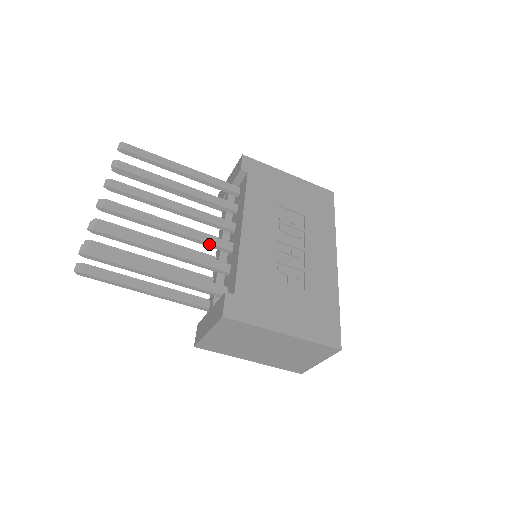
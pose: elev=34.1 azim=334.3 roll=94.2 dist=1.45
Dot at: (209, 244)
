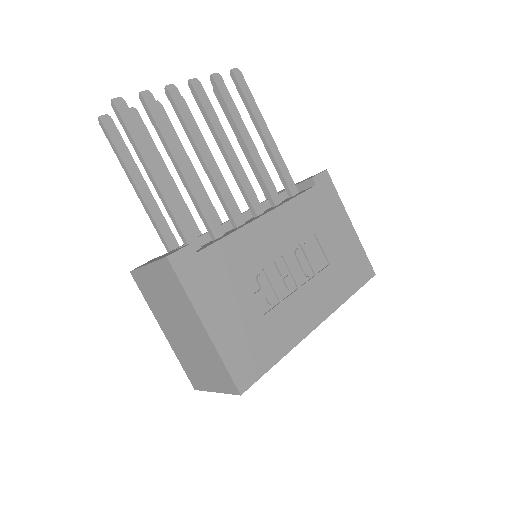
Dot at: (224, 203)
